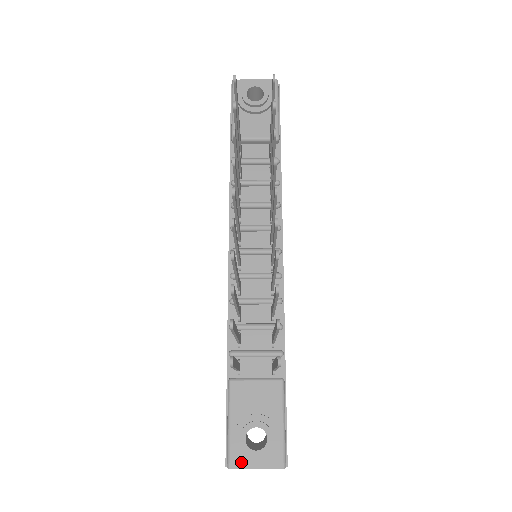
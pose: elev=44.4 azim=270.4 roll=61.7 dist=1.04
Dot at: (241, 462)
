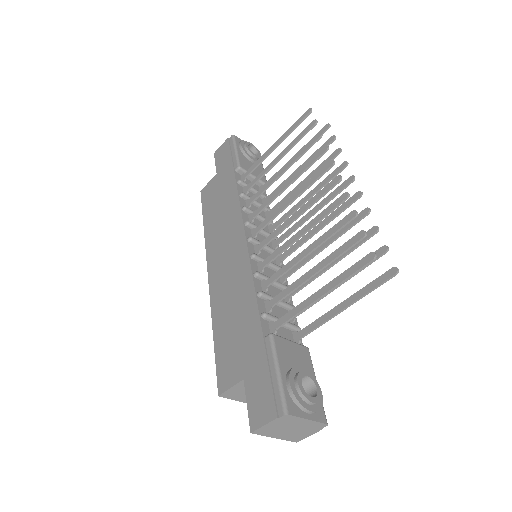
Dot at: (296, 410)
